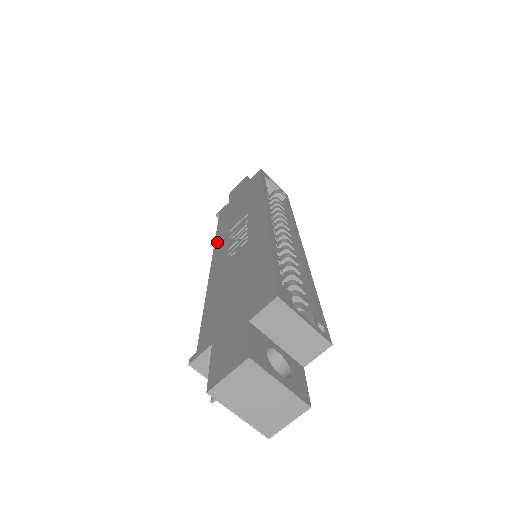
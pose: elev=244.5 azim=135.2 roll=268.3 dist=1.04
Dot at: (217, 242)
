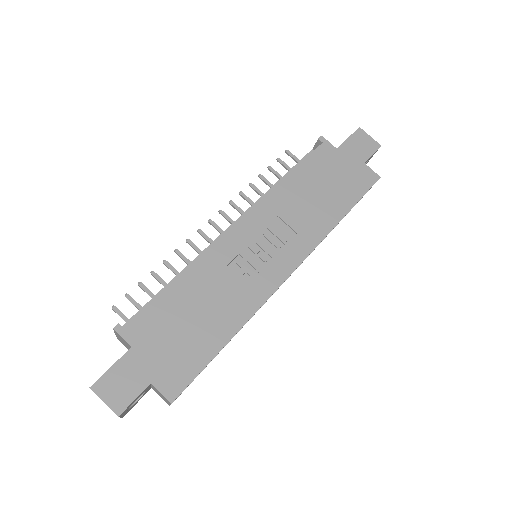
Dot at: (265, 203)
